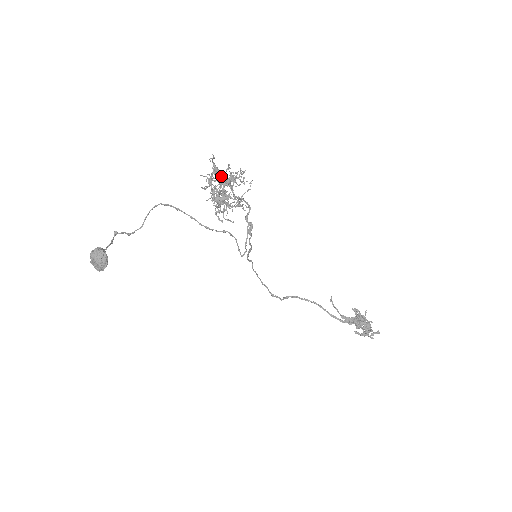
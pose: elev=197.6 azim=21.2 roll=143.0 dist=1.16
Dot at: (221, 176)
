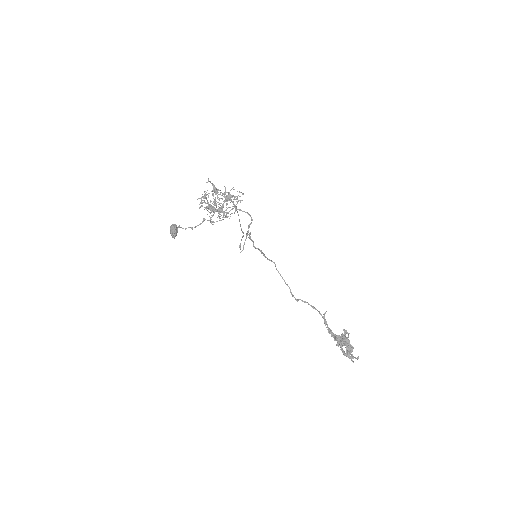
Dot at: (217, 193)
